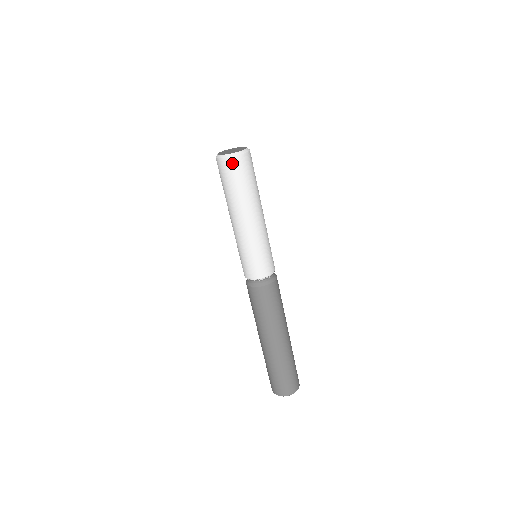
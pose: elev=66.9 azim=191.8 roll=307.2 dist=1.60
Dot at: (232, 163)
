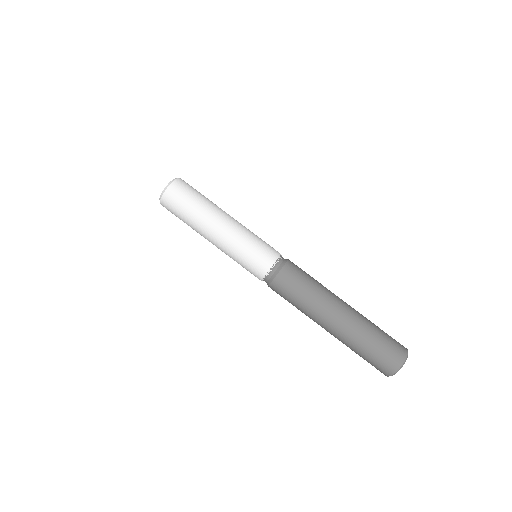
Dot at: (165, 202)
